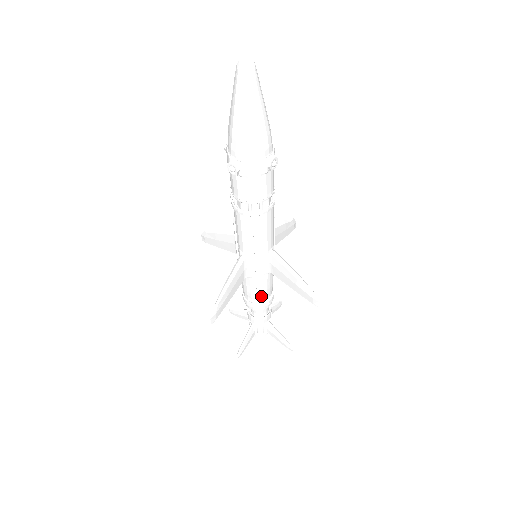
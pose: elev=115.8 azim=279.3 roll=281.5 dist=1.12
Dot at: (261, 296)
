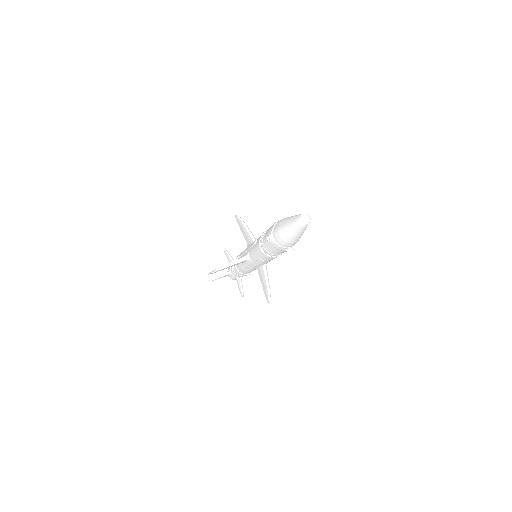
Dot at: (244, 272)
